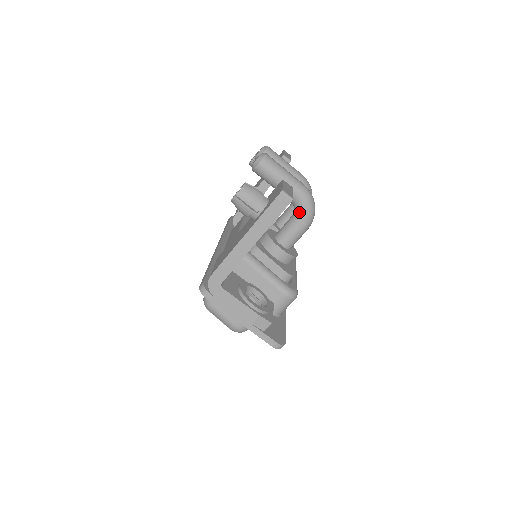
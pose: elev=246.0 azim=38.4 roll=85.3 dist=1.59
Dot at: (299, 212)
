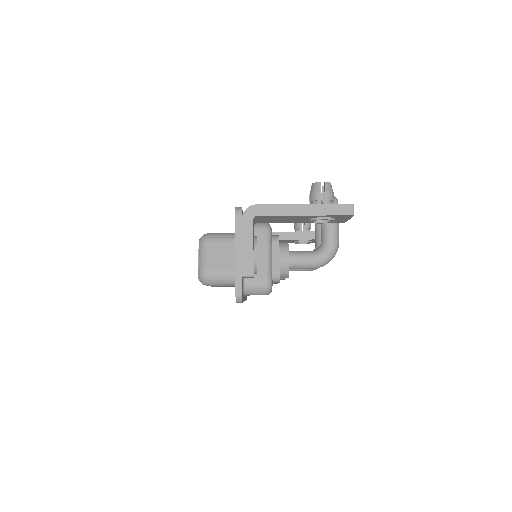
Dot at: (321, 251)
